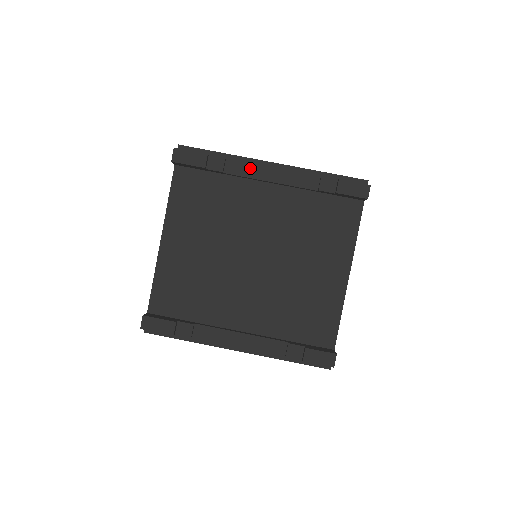
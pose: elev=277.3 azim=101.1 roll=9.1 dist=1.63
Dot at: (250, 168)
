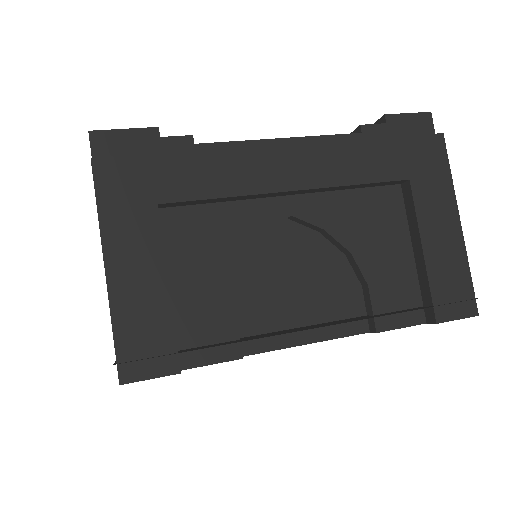
Dot at: occluded
